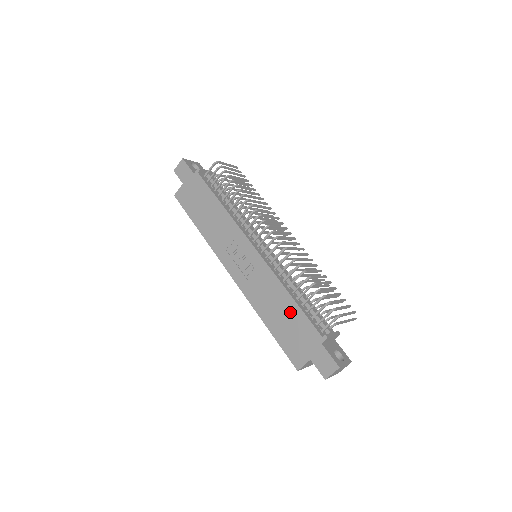
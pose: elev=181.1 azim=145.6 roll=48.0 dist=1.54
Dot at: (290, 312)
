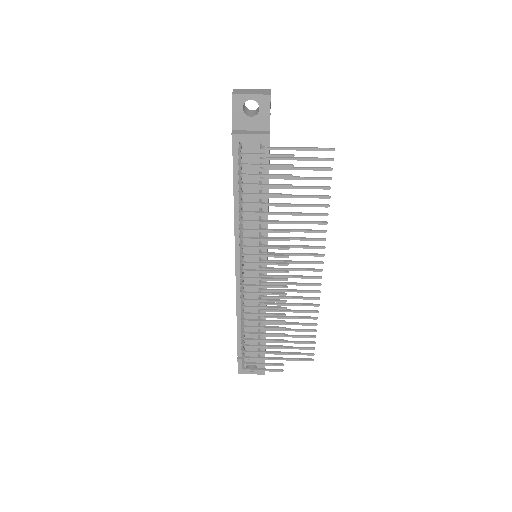
Dot at: occluded
